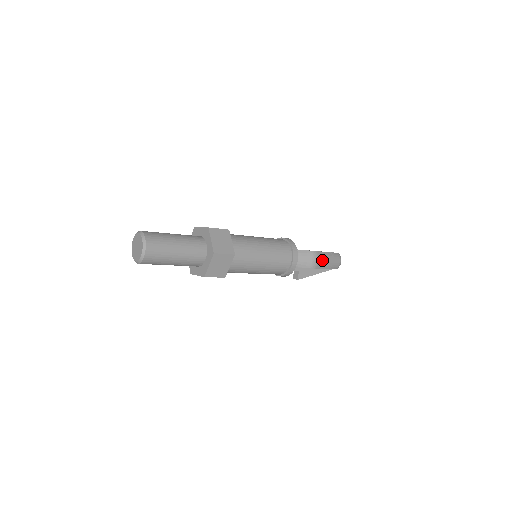
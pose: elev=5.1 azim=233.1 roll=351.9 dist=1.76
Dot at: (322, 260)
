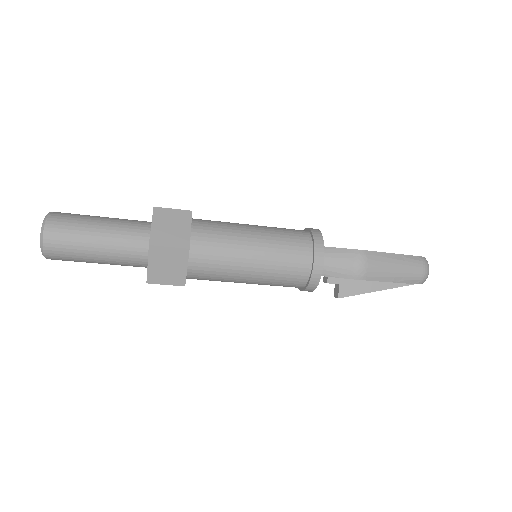
Dot at: (378, 266)
